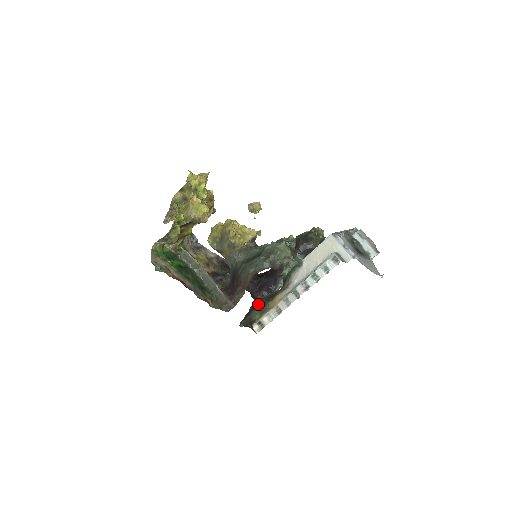
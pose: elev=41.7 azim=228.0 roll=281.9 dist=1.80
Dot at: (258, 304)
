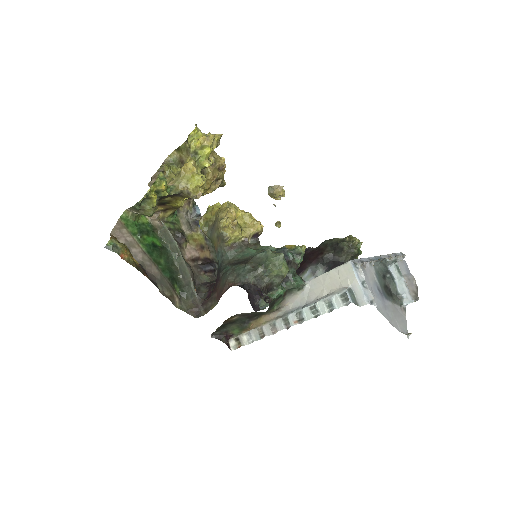
Dot at: (237, 319)
